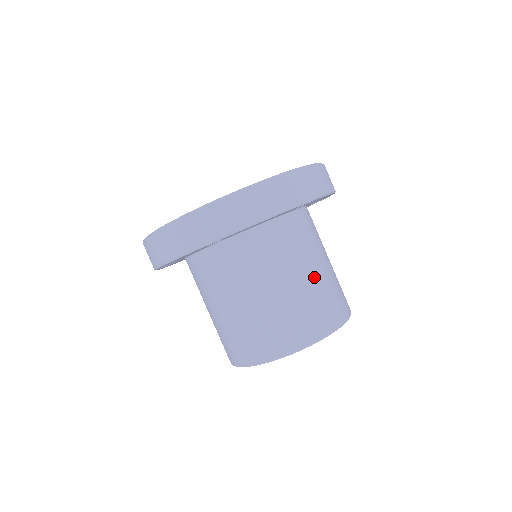
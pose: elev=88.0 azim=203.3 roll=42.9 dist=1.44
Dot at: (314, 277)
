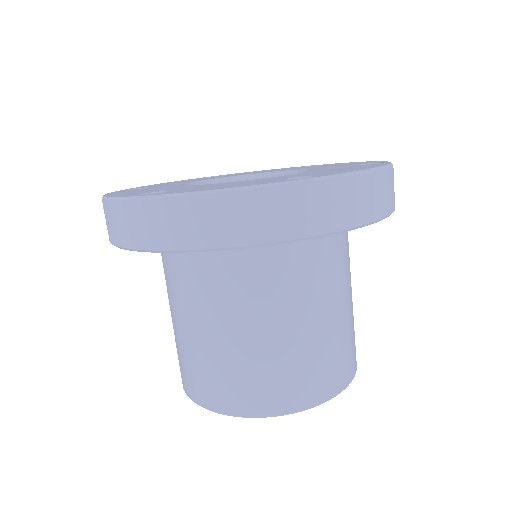
Dot at: occluded
